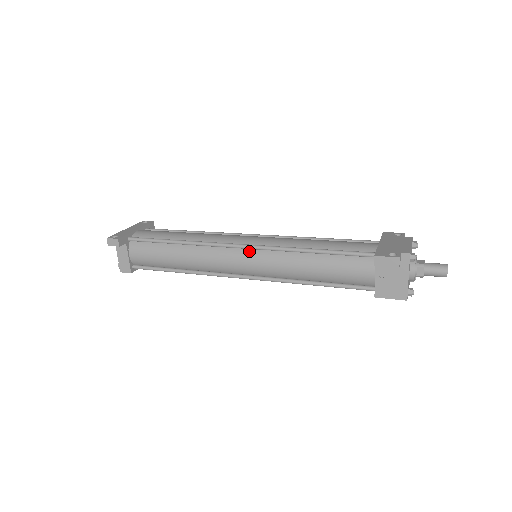
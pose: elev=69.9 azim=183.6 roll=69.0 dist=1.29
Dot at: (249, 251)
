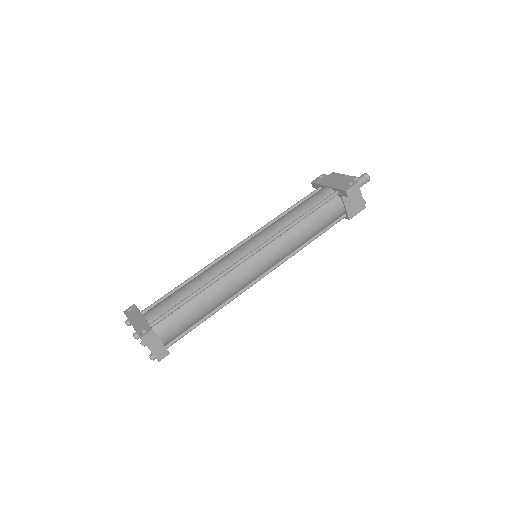
Dot at: (259, 252)
